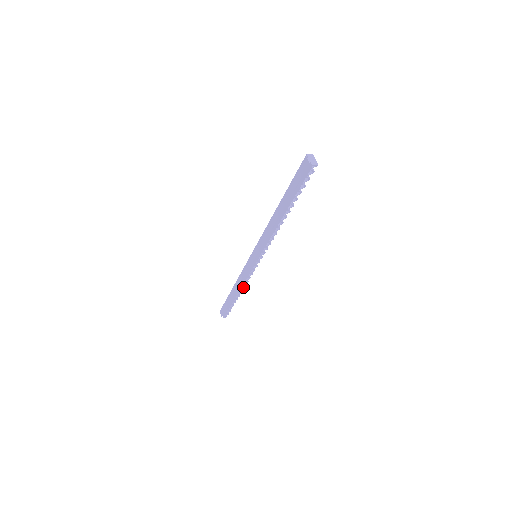
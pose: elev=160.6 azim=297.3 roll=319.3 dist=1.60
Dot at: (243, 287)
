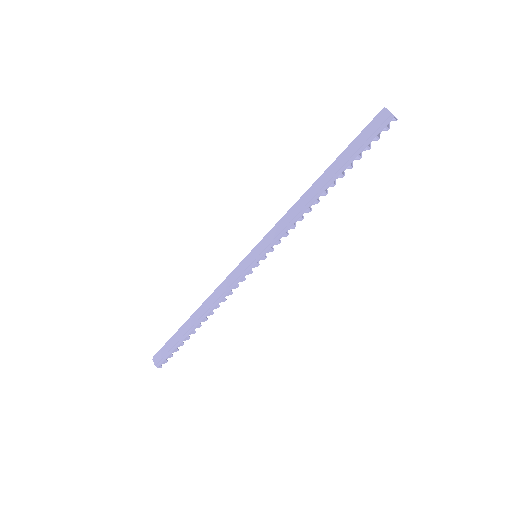
Dot at: occluded
